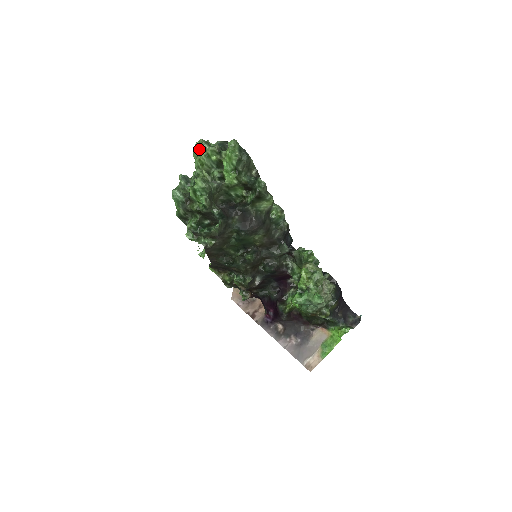
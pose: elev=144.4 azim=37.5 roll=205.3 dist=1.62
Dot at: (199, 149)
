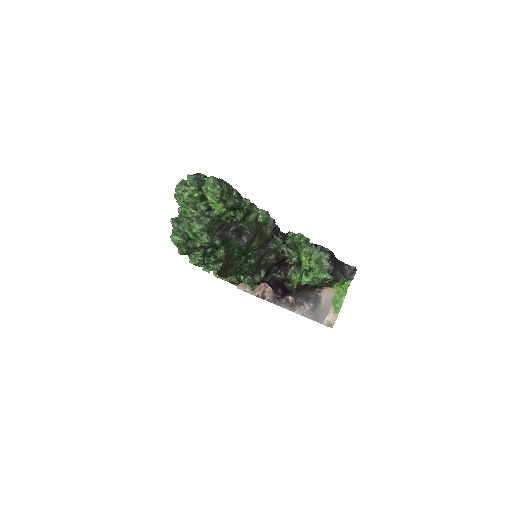
Dot at: (180, 192)
